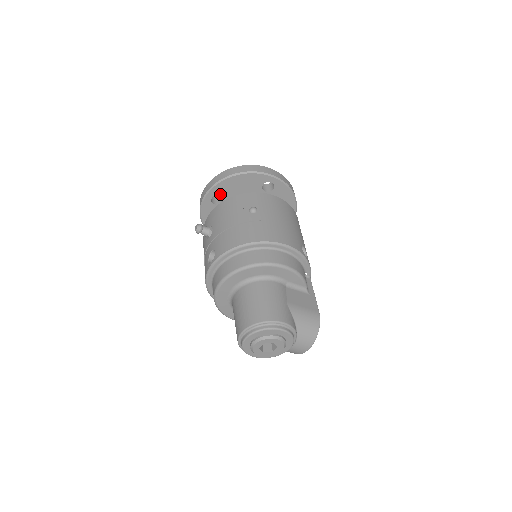
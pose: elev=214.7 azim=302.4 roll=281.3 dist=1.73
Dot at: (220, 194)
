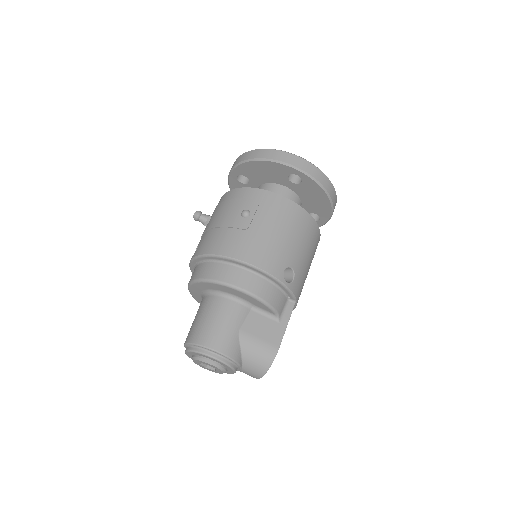
Dot at: (244, 175)
